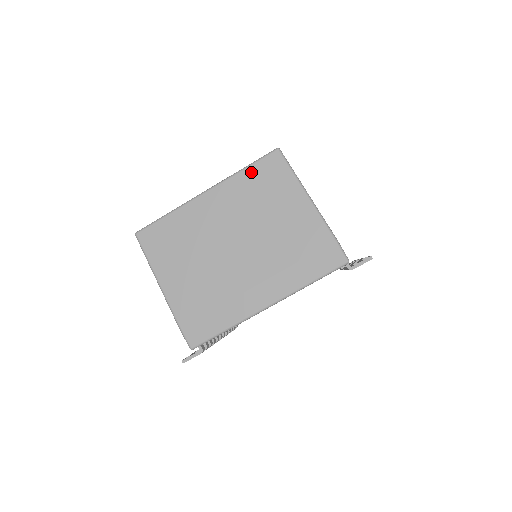
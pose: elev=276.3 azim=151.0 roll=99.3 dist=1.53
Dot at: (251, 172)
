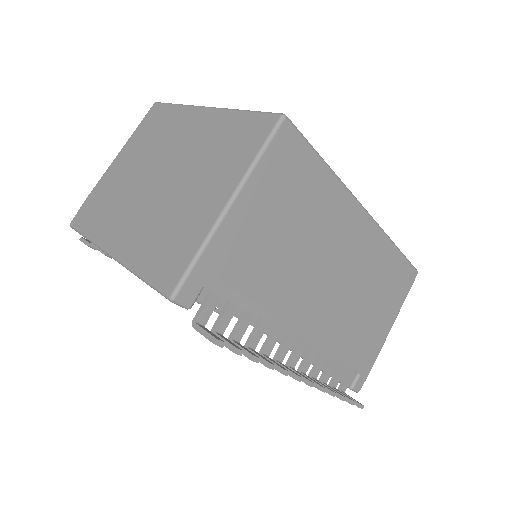
Dot at: (243, 119)
